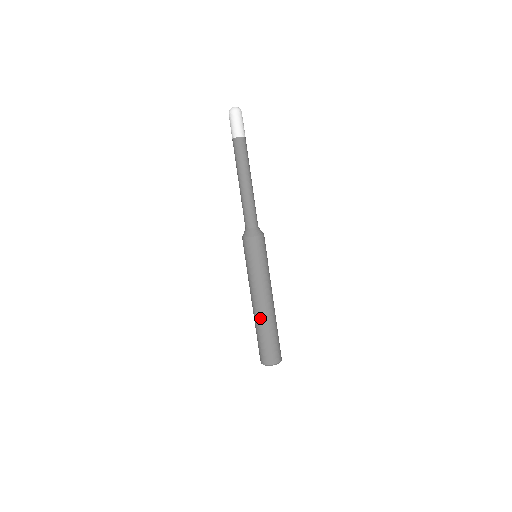
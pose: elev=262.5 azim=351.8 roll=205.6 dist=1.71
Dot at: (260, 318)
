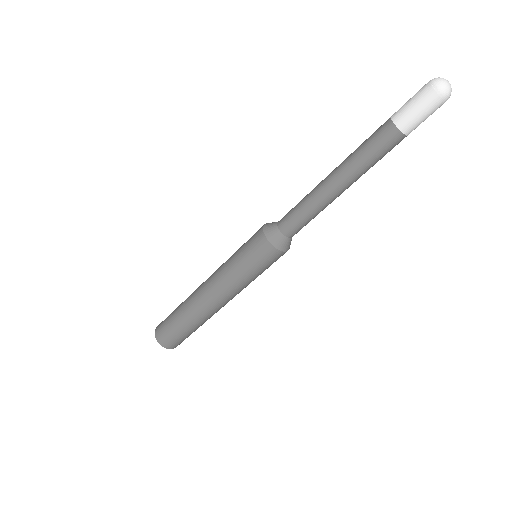
Dot at: (202, 316)
